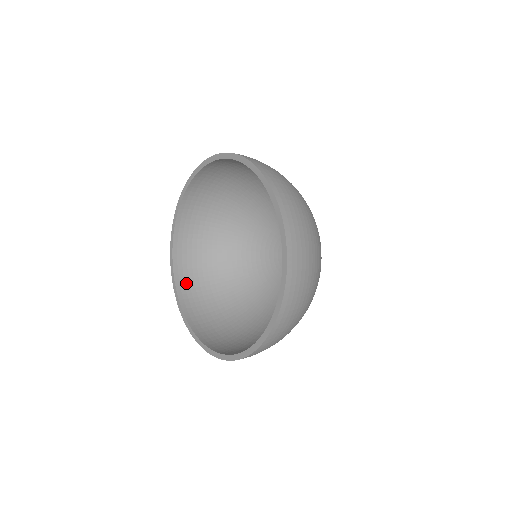
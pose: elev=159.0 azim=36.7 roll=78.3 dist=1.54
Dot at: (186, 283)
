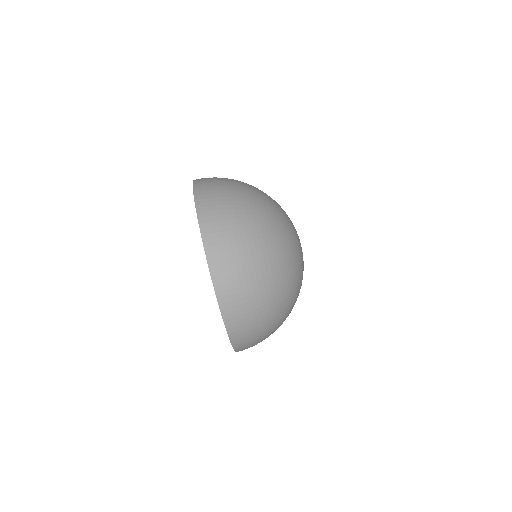
Dot at: occluded
